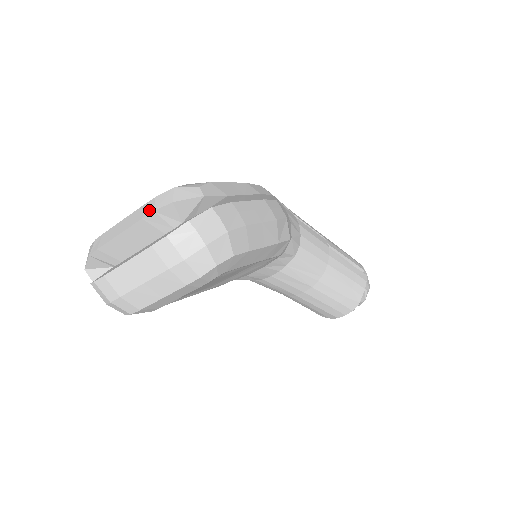
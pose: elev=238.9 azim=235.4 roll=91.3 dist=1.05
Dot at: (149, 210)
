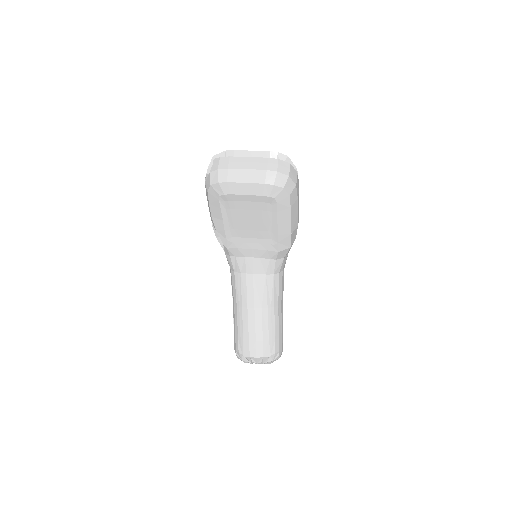
Dot at: (275, 152)
